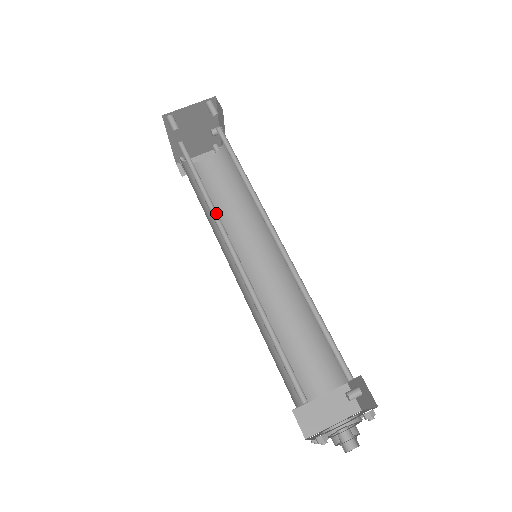
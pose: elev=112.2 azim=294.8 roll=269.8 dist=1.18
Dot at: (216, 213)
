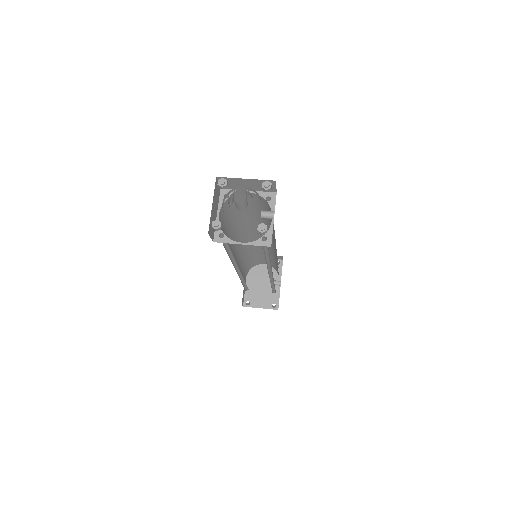
Dot at: (247, 251)
